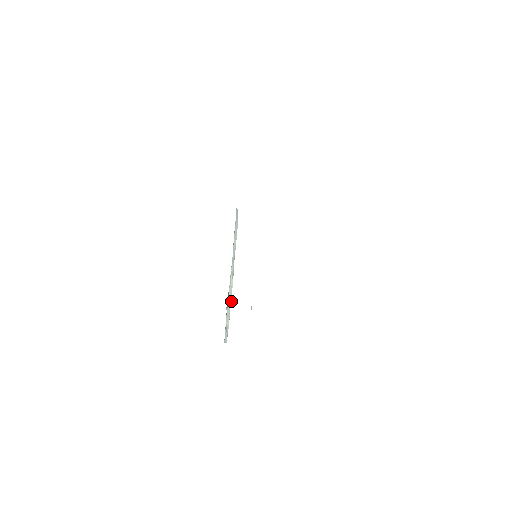
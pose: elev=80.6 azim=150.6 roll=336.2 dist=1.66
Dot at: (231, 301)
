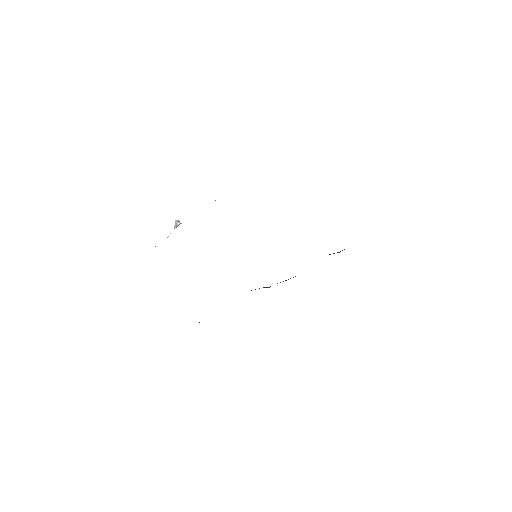
Dot at: occluded
